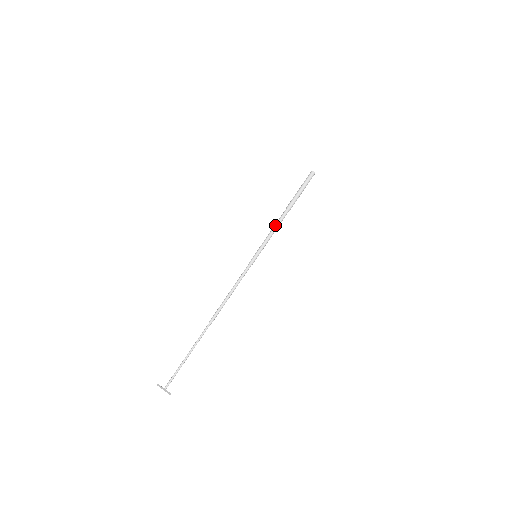
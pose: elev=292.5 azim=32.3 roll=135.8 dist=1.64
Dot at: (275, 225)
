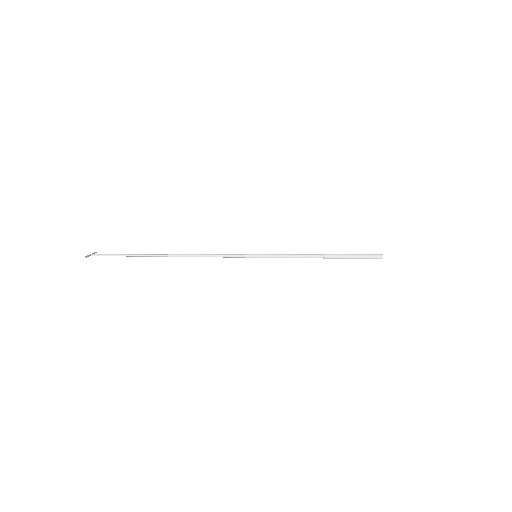
Dot at: (298, 254)
